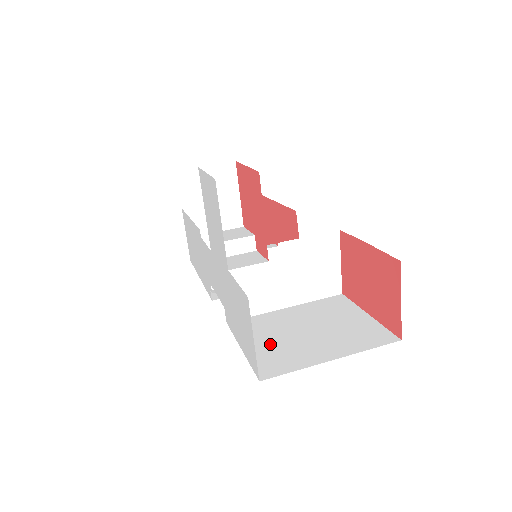
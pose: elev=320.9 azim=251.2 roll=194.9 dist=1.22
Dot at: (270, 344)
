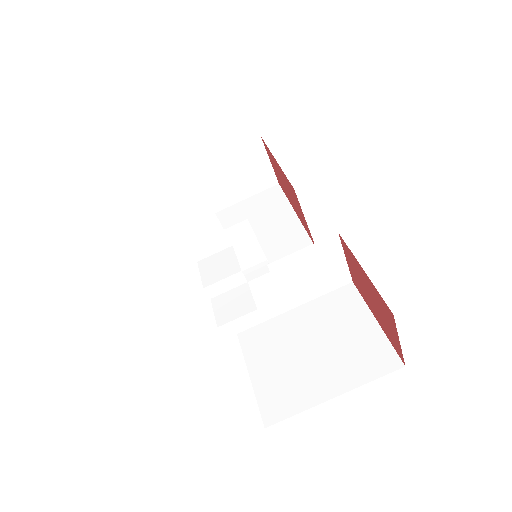
Dot at: (276, 370)
